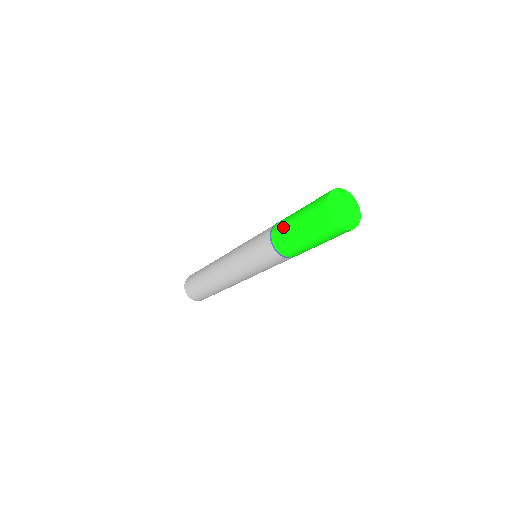
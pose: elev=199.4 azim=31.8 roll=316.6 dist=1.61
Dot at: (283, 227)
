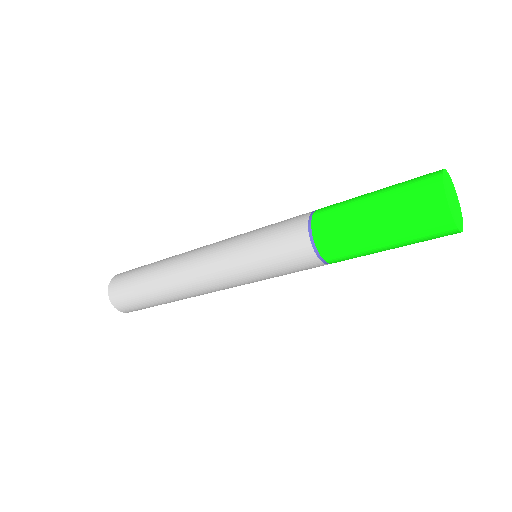
Dot at: (340, 205)
